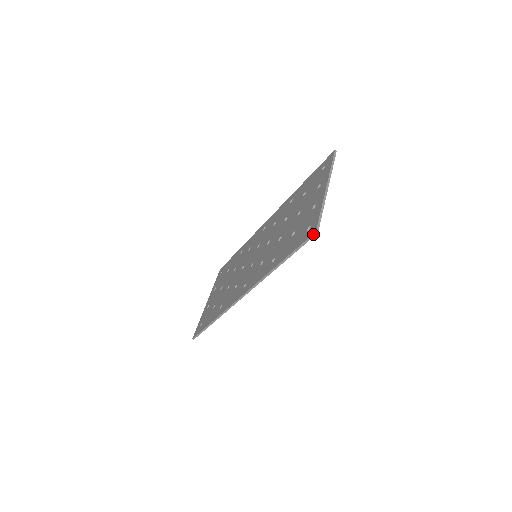
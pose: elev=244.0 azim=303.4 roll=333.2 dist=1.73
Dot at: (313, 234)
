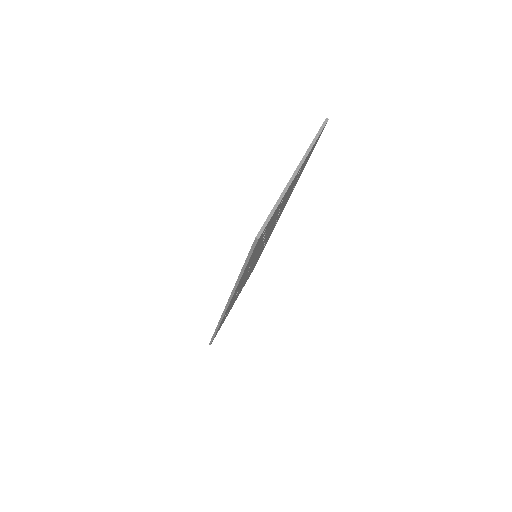
Dot at: (254, 241)
